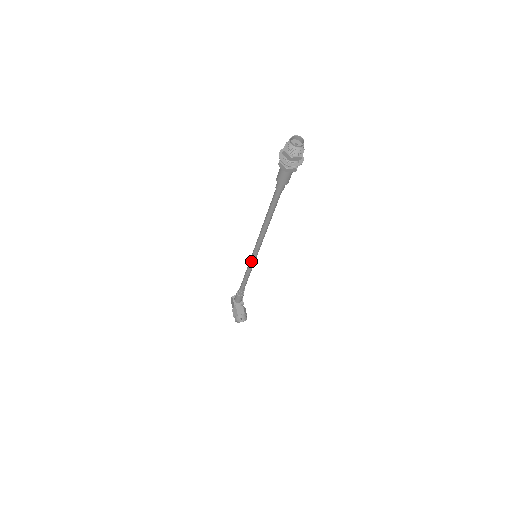
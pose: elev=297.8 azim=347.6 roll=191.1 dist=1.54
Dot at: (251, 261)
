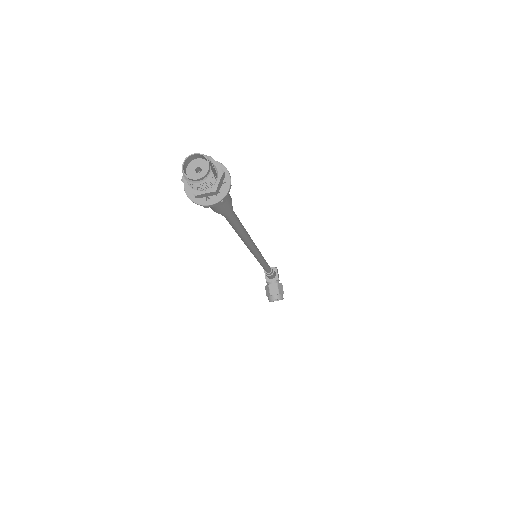
Dot at: (255, 257)
